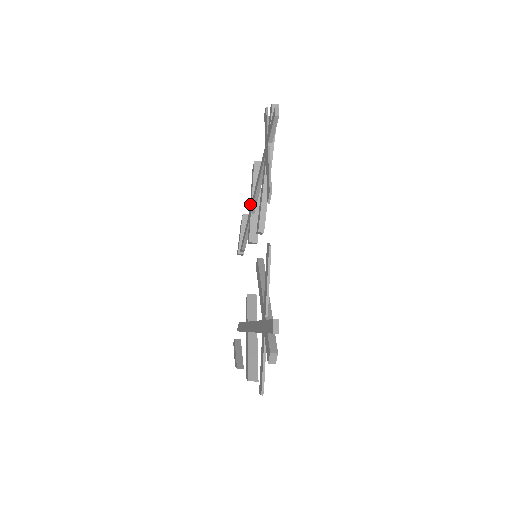
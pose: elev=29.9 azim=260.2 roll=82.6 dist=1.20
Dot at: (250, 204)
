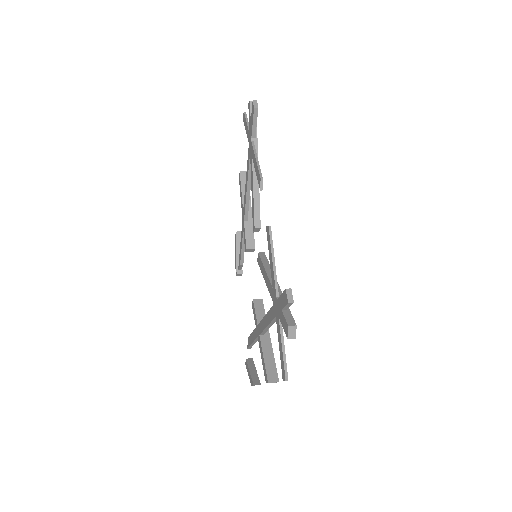
Dot at: (242, 213)
